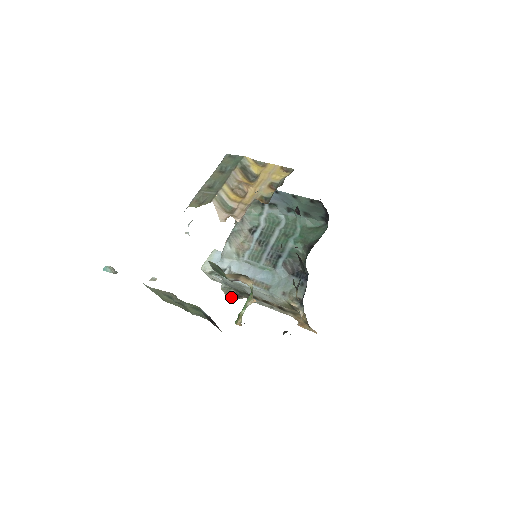
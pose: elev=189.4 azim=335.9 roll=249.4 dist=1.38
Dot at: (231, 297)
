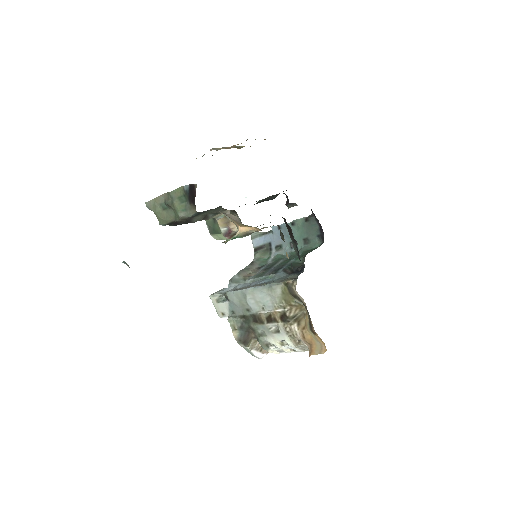
Dot at: (239, 337)
